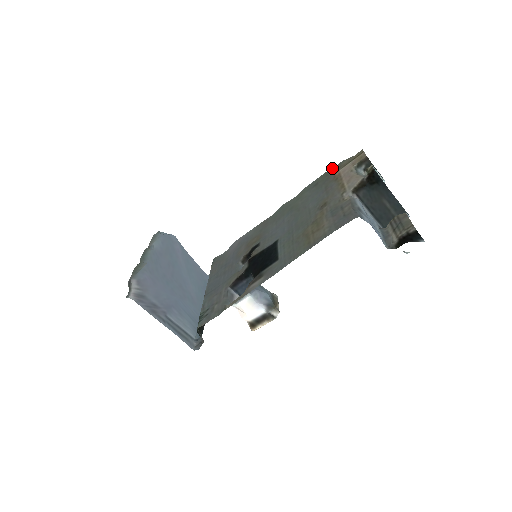
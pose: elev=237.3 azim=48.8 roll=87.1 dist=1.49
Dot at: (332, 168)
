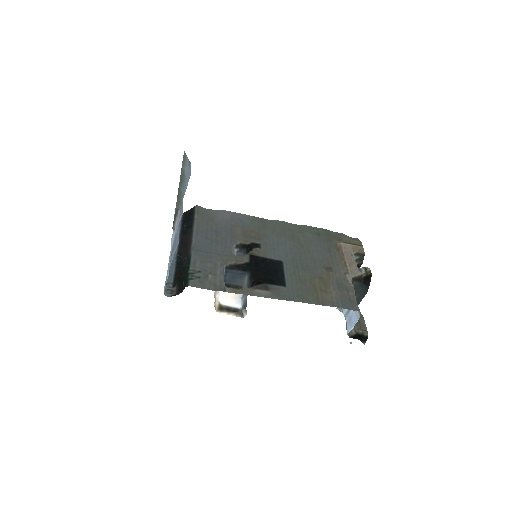
Dot at: occluded
